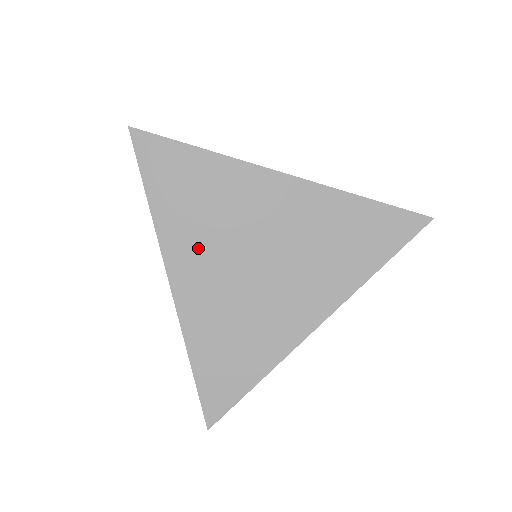
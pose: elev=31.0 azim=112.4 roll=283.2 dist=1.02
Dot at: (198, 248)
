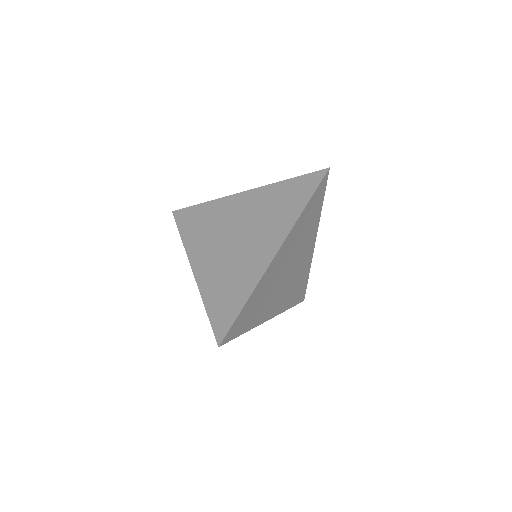
Dot at: (205, 246)
